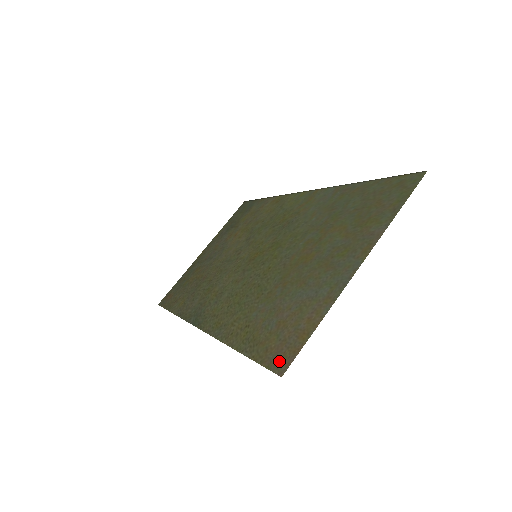
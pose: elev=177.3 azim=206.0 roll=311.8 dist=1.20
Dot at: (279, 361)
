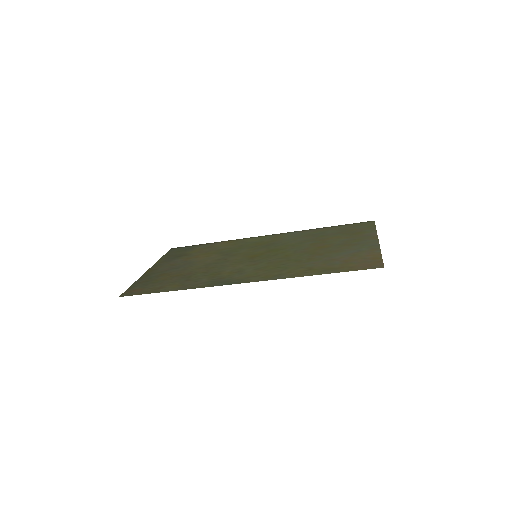
Dot at: (372, 266)
